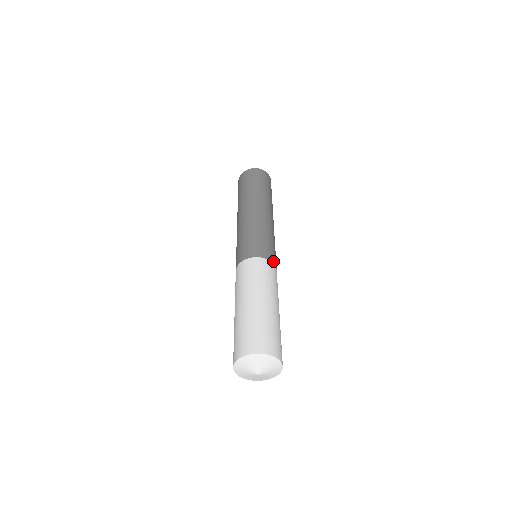
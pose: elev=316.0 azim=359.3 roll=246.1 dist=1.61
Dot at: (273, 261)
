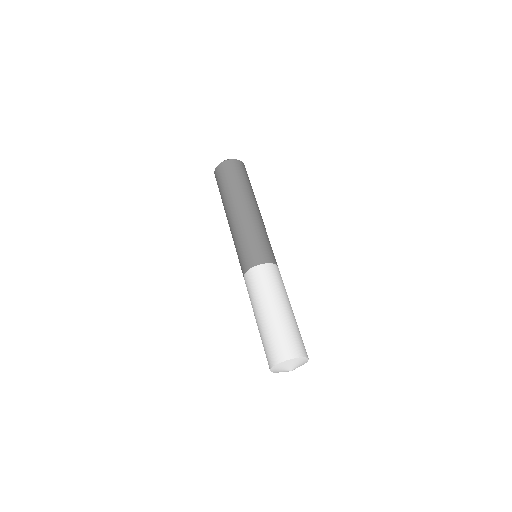
Dot at: occluded
